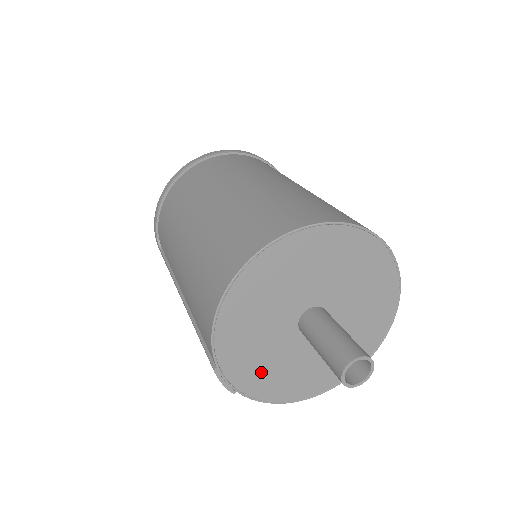
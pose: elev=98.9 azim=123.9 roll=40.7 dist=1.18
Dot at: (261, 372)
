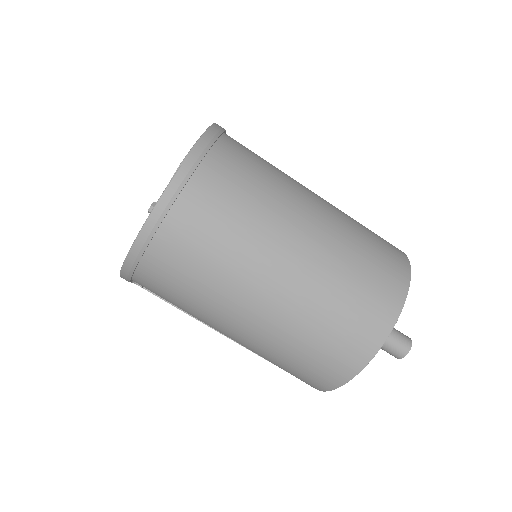
Dot at: occluded
